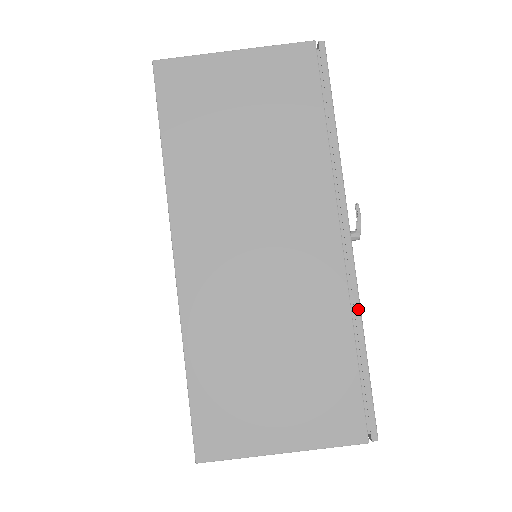
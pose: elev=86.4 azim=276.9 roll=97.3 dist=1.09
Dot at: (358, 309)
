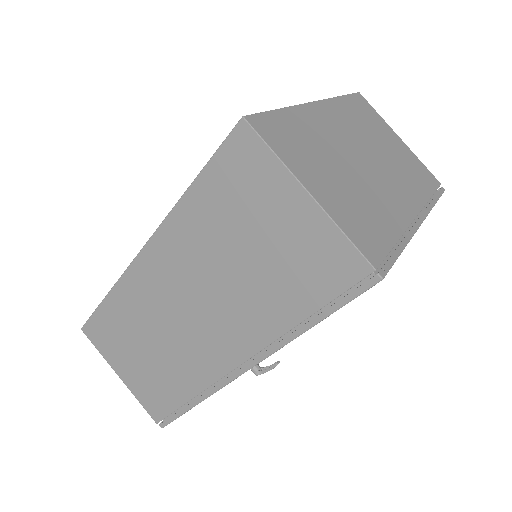
Dot at: (208, 395)
